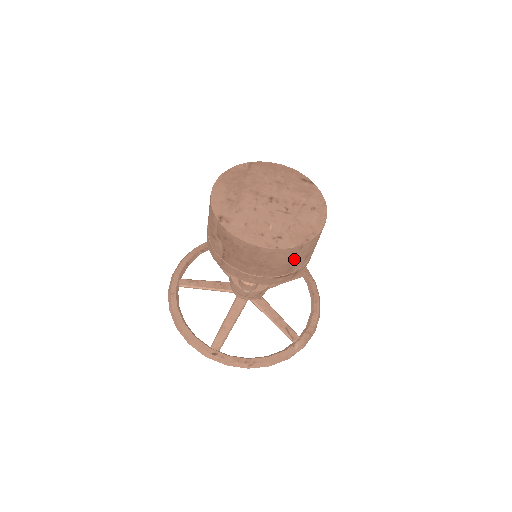
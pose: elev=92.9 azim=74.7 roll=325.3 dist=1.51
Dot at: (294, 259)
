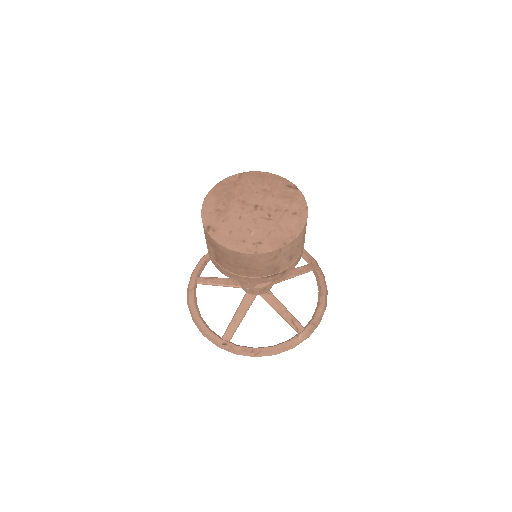
Dot at: (276, 261)
